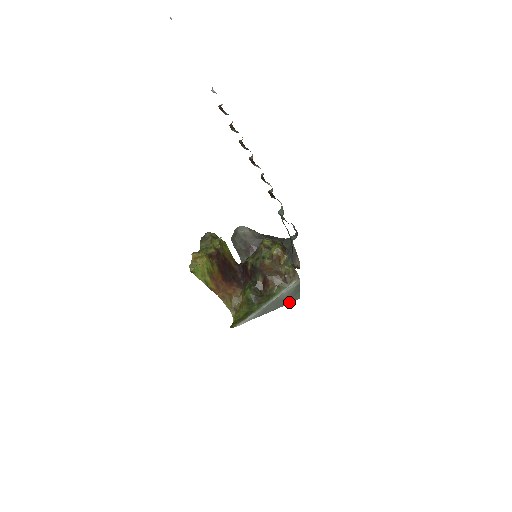
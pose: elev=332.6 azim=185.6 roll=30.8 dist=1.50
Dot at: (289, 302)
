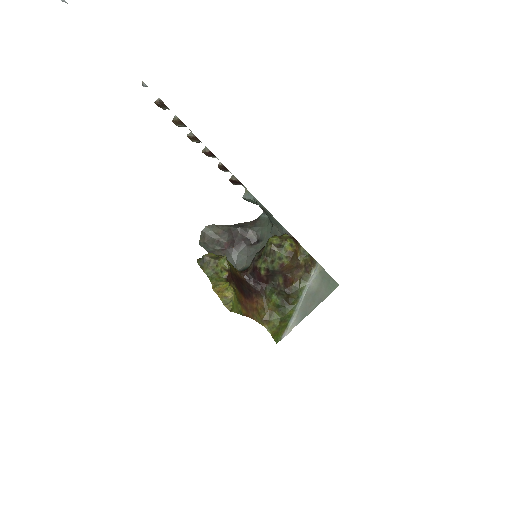
Dot at: (329, 293)
